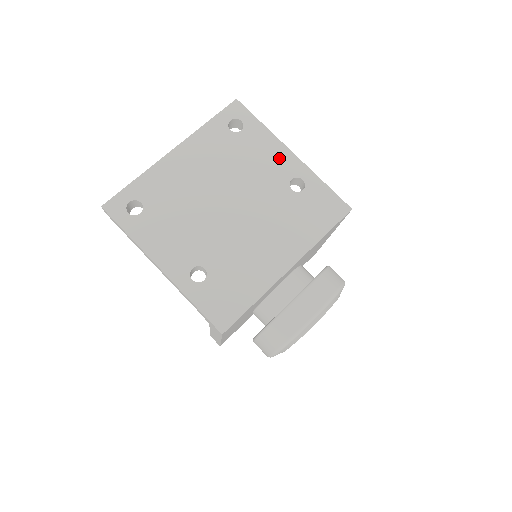
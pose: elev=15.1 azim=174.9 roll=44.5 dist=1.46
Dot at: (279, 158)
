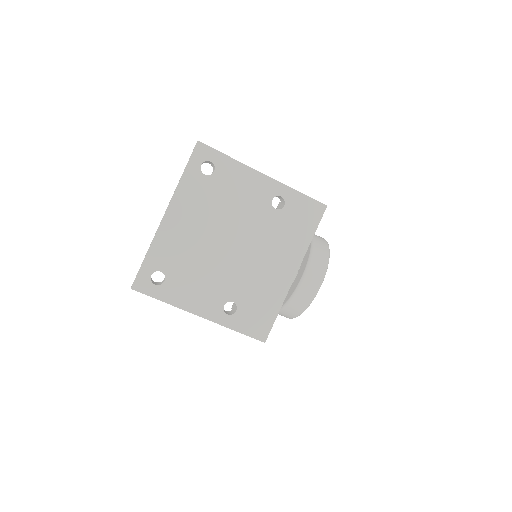
Dot at: (255, 184)
